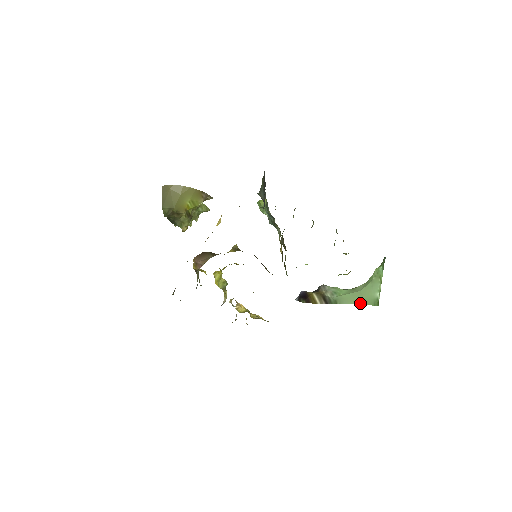
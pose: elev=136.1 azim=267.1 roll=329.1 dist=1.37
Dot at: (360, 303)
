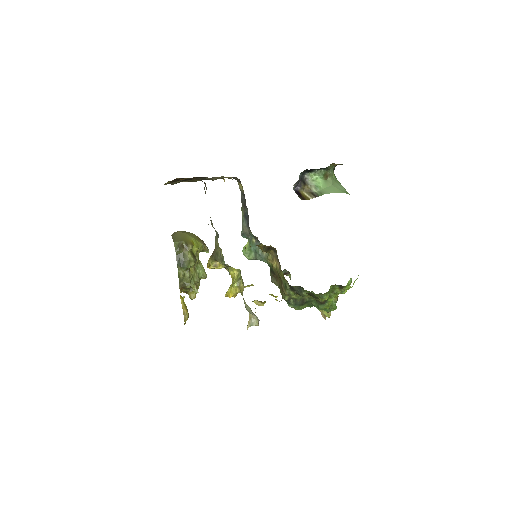
Dot at: (337, 192)
